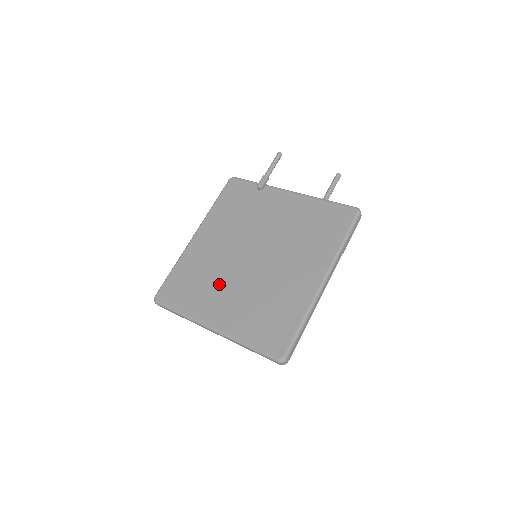
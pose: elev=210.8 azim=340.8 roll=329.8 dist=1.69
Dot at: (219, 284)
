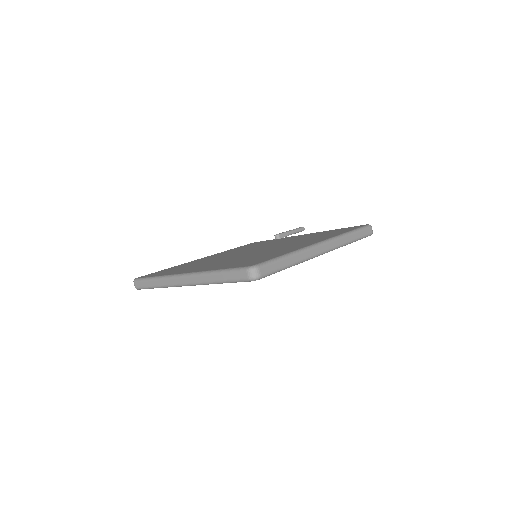
Dot at: (209, 262)
